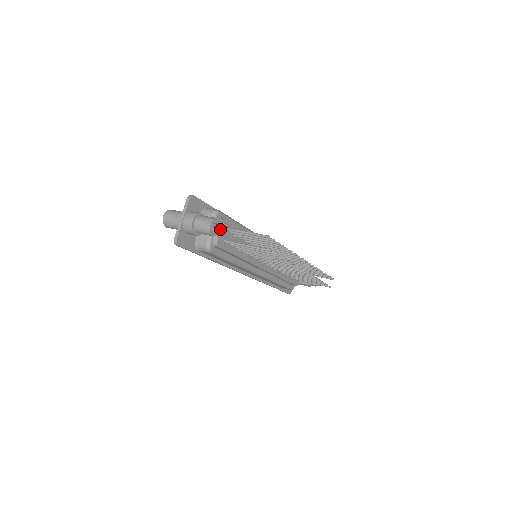
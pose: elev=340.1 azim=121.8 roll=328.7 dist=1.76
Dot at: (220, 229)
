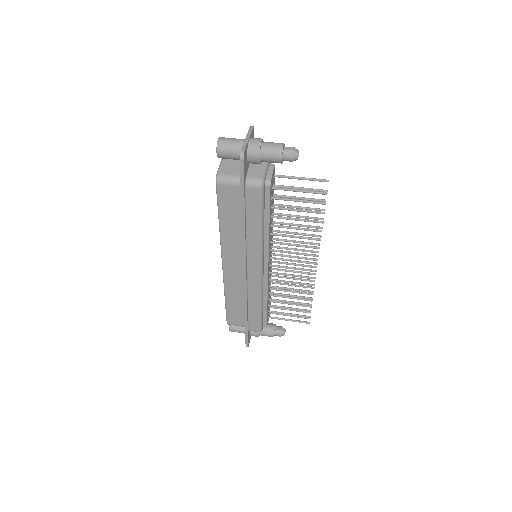
Dot at: (282, 161)
